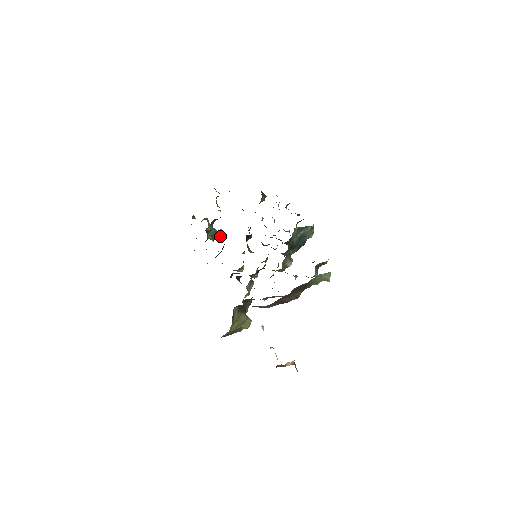
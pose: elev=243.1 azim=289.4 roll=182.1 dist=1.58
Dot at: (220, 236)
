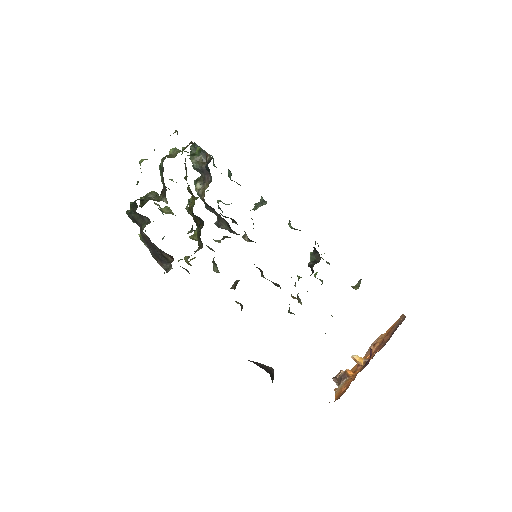
Dot at: occluded
